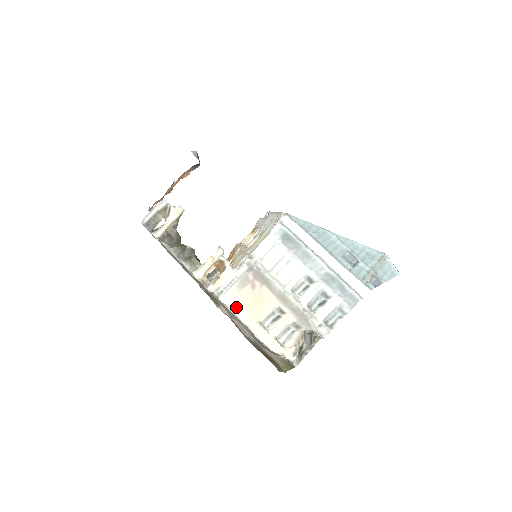
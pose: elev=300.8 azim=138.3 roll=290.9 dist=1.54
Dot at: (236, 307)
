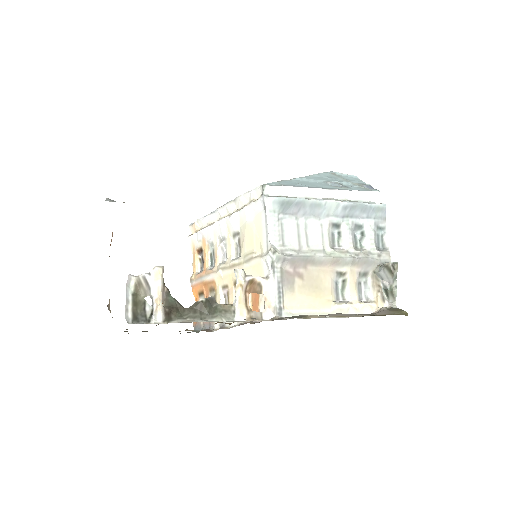
Dot at: (305, 310)
